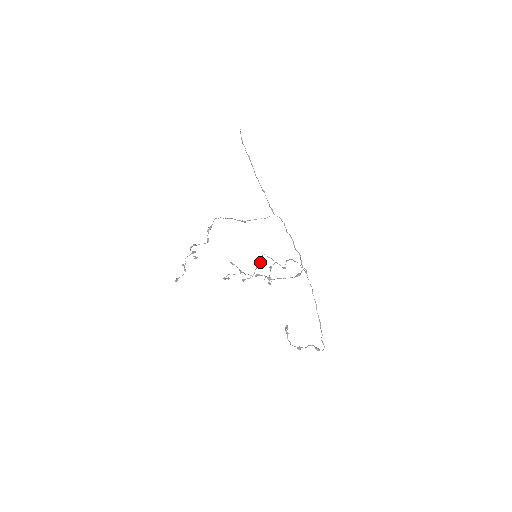
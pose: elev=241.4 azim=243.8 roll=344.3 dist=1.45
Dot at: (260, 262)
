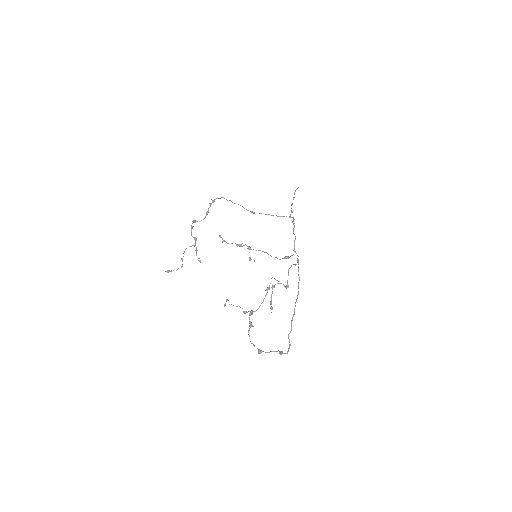
Dot at: (267, 289)
